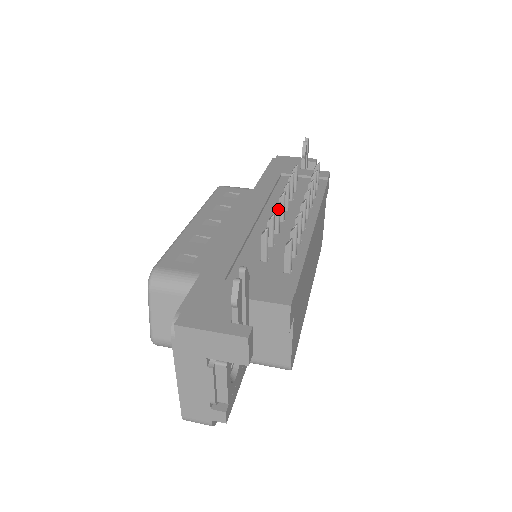
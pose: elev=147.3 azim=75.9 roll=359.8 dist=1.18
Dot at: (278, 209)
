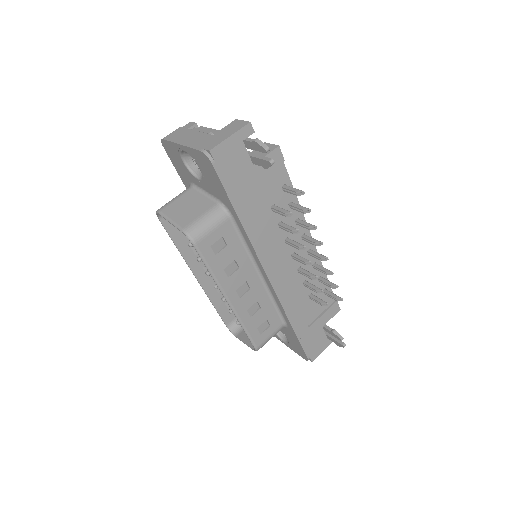
Dot at: (315, 278)
